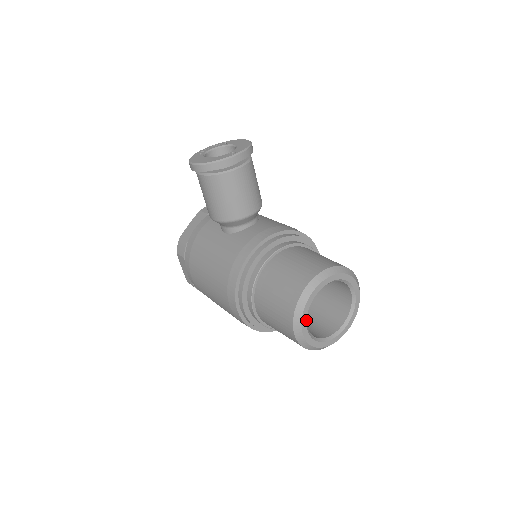
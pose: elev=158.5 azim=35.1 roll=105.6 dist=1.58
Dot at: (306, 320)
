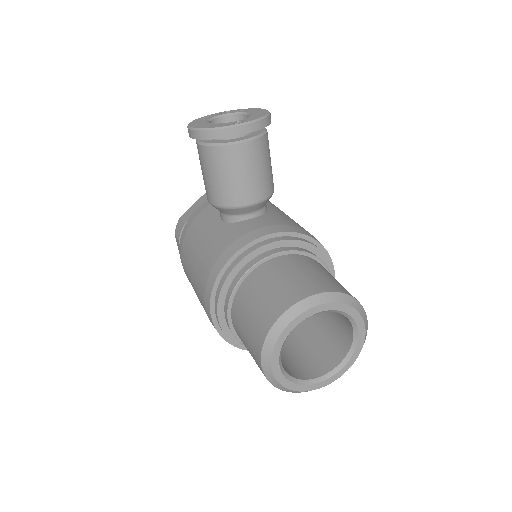
Dot at: (279, 353)
